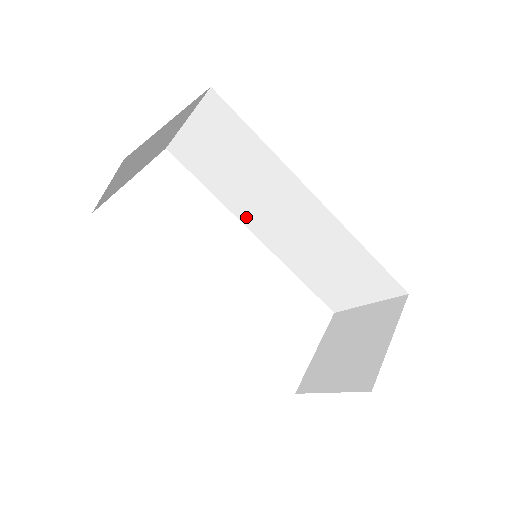
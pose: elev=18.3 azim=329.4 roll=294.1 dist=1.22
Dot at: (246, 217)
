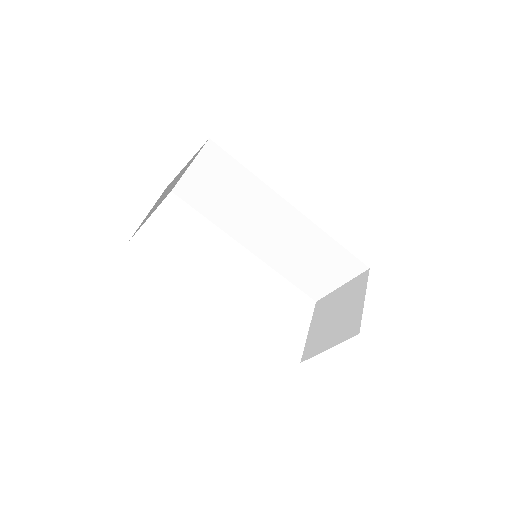
Dot at: (239, 235)
